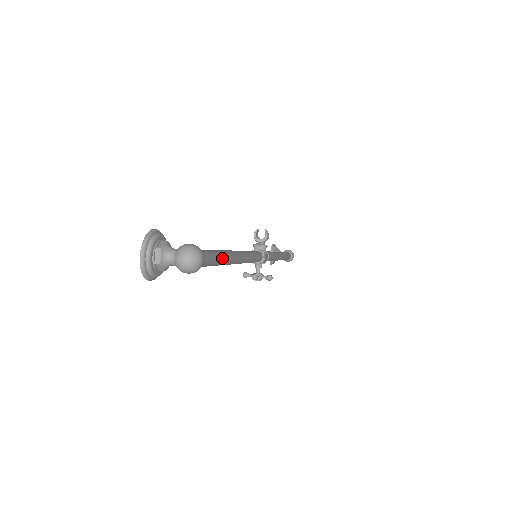
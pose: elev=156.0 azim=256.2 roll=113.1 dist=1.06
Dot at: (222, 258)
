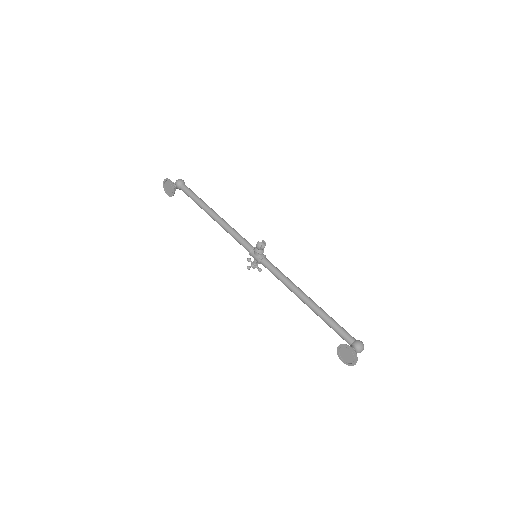
Dot at: (332, 319)
